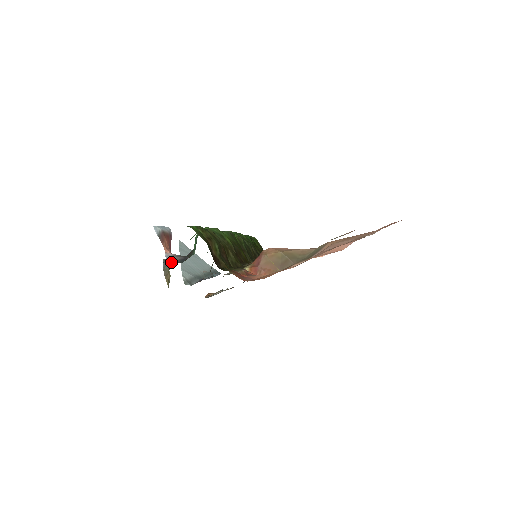
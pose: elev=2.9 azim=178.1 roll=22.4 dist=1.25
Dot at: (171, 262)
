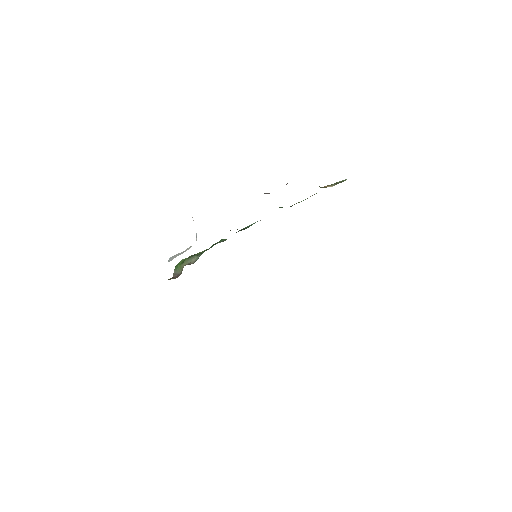
Dot at: occluded
